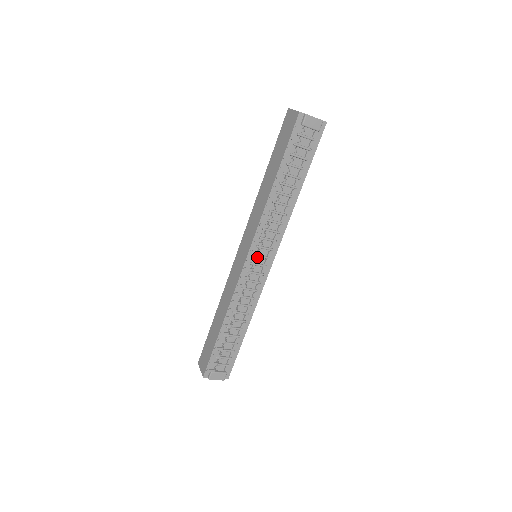
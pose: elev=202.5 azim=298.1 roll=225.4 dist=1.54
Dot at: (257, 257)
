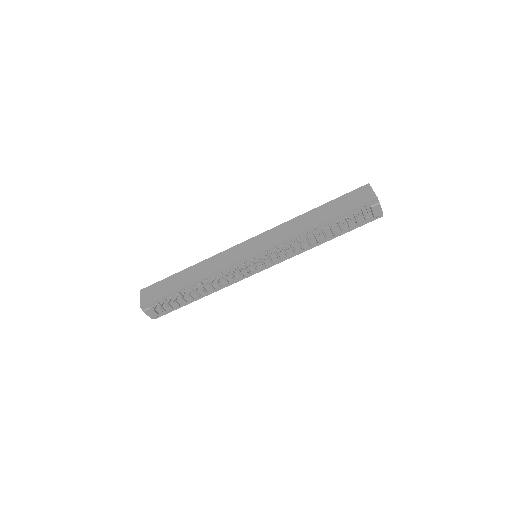
Dot at: (259, 260)
